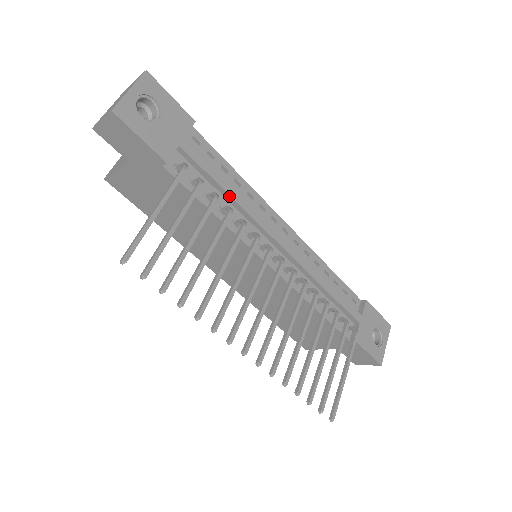
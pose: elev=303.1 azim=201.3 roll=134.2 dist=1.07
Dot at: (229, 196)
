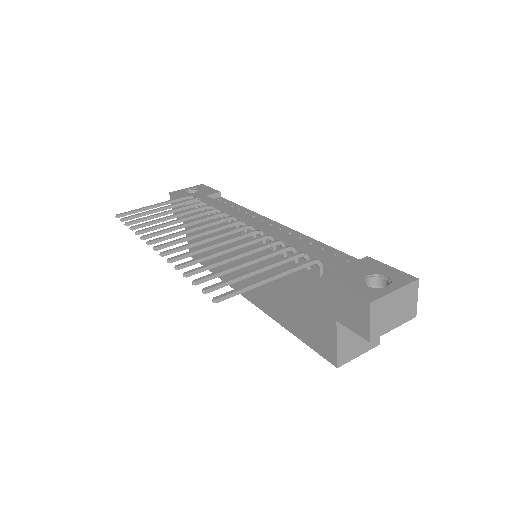
Dot at: (222, 210)
